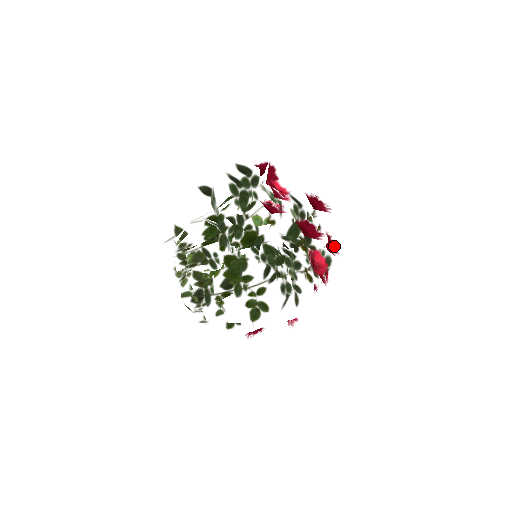
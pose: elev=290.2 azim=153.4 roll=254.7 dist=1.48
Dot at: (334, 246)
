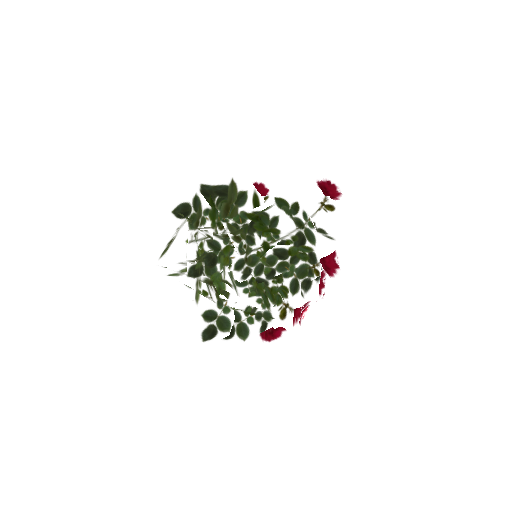
Dot at: occluded
